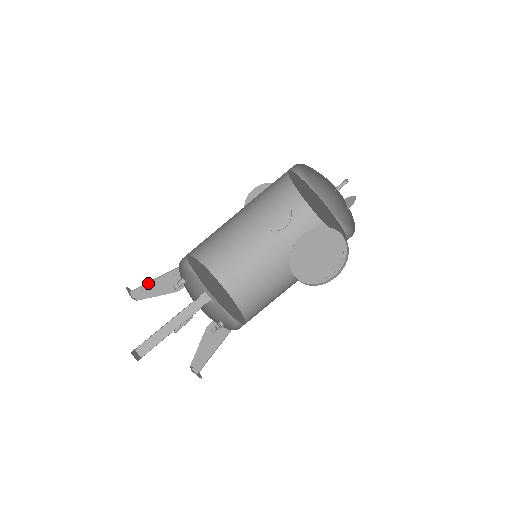
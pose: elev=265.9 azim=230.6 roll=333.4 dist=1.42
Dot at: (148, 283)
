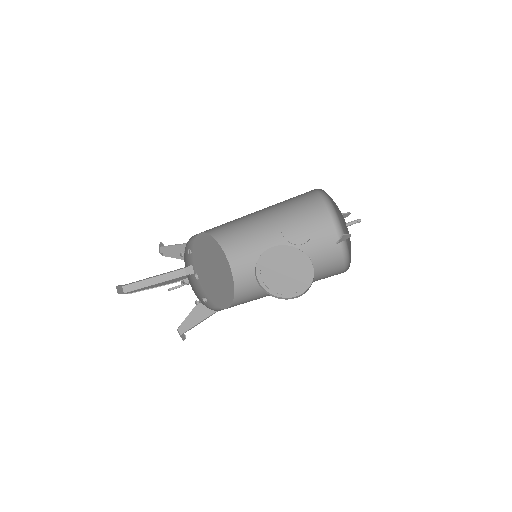
Dot at: (175, 245)
